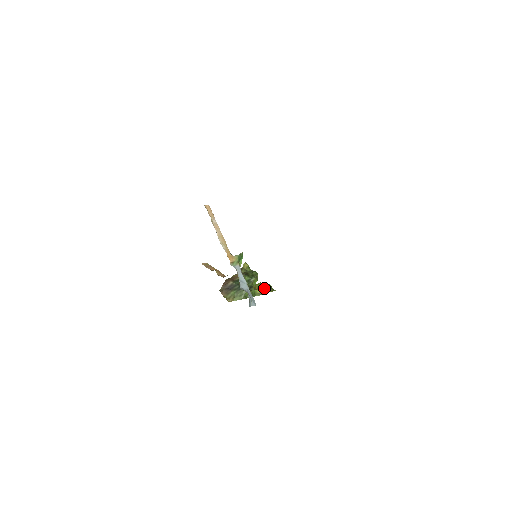
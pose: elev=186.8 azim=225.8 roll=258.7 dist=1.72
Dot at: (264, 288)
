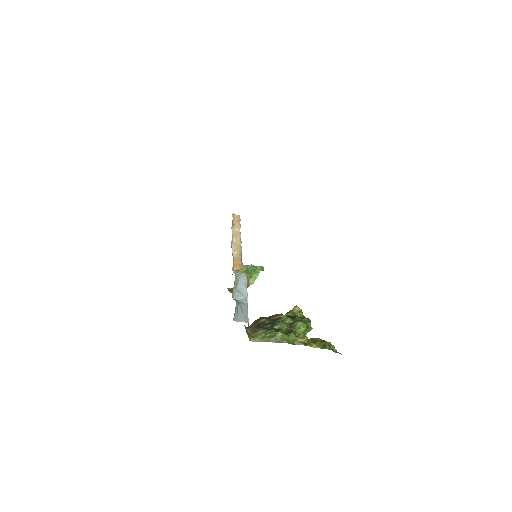
Dot at: (317, 342)
